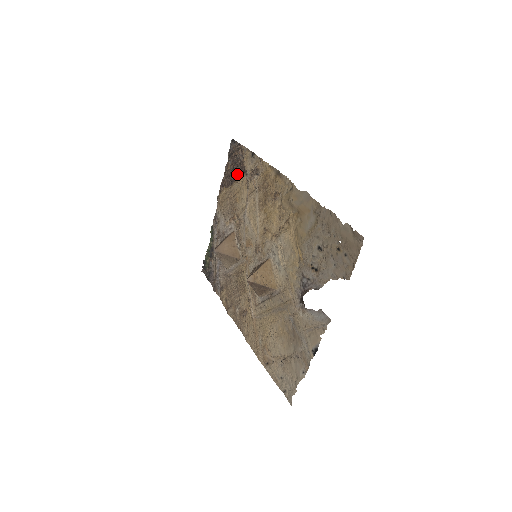
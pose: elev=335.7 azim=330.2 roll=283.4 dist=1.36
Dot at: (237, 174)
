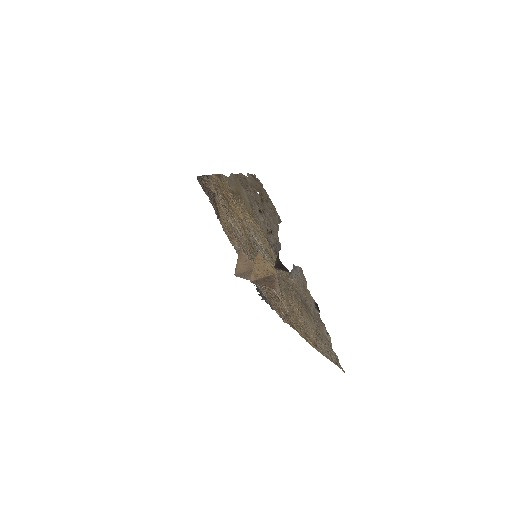
Dot at: (214, 201)
